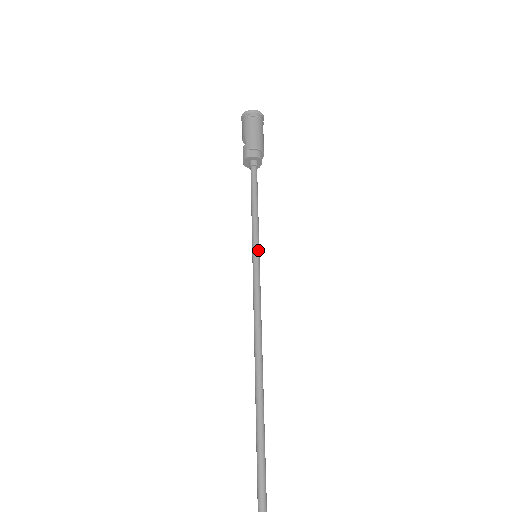
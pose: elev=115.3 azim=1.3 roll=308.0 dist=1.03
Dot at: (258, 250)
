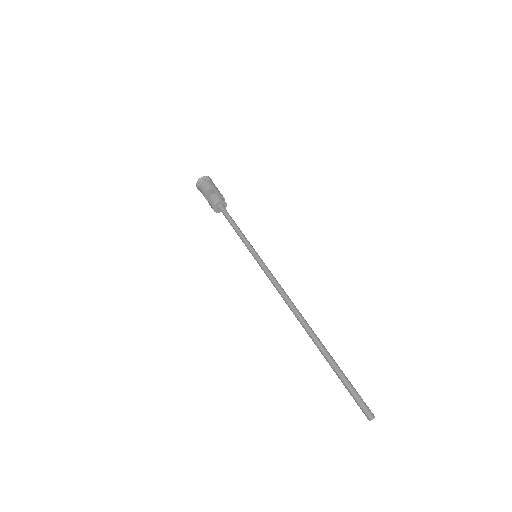
Dot at: (256, 253)
